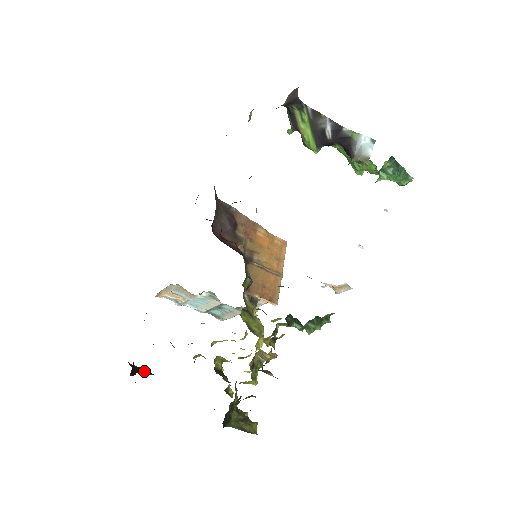
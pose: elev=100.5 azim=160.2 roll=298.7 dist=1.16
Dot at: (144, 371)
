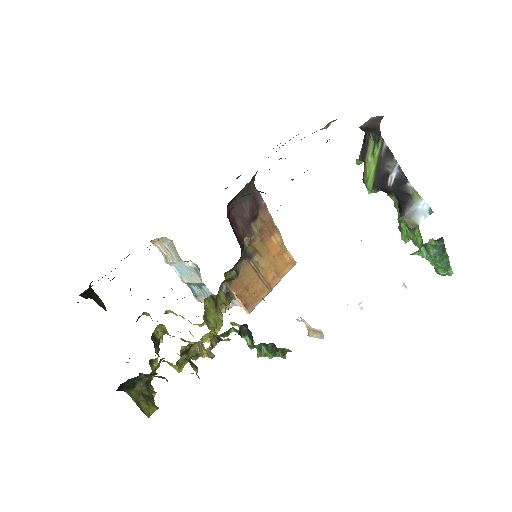
Dot at: (99, 302)
